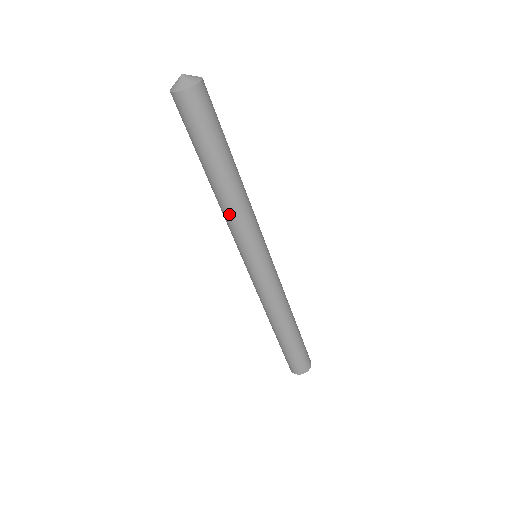
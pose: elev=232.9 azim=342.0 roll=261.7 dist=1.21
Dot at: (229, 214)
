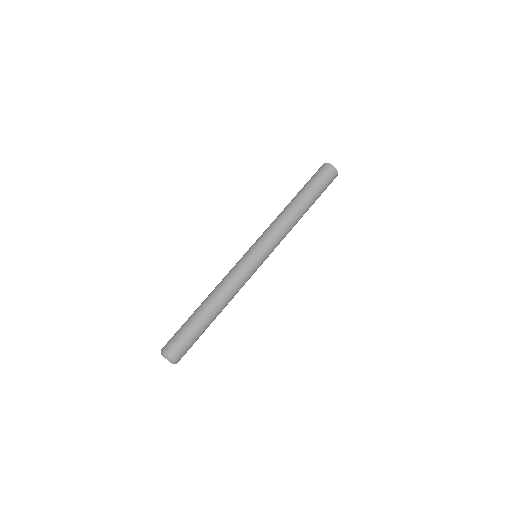
Dot at: (285, 221)
